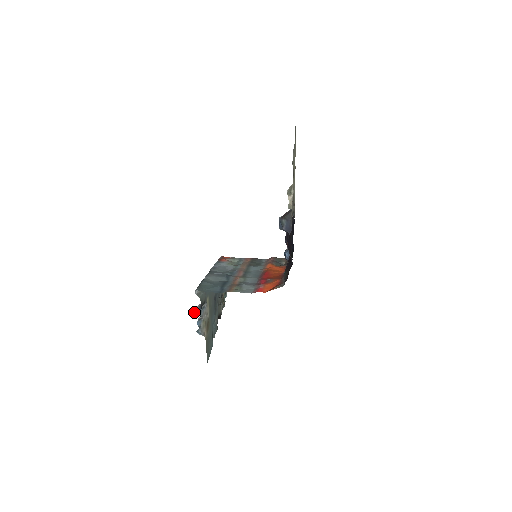
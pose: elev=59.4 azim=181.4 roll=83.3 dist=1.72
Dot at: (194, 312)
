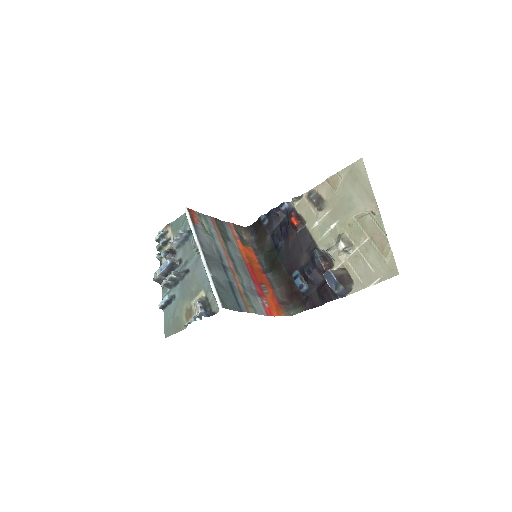
Dot at: (199, 315)
